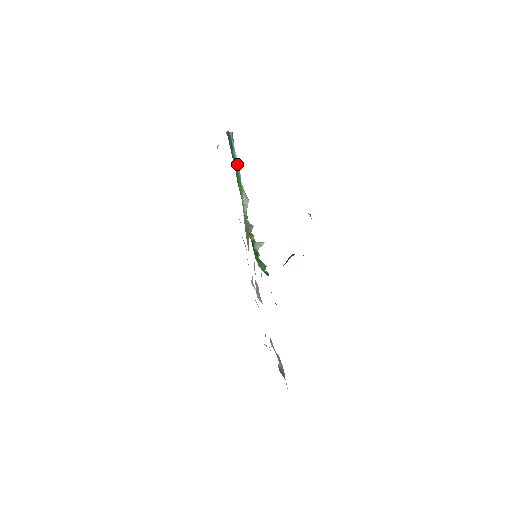
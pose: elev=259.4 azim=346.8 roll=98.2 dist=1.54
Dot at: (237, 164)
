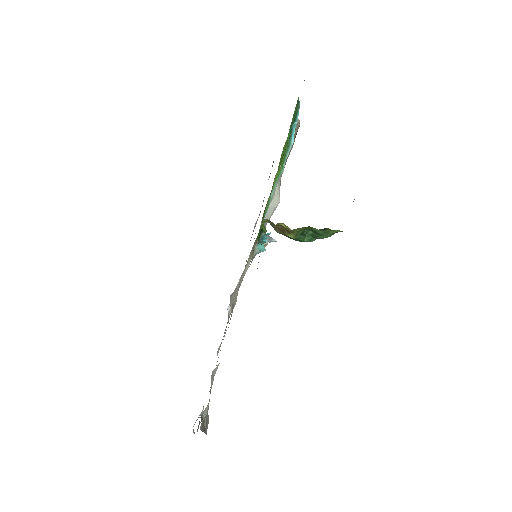
Dot at: (290, 141)
